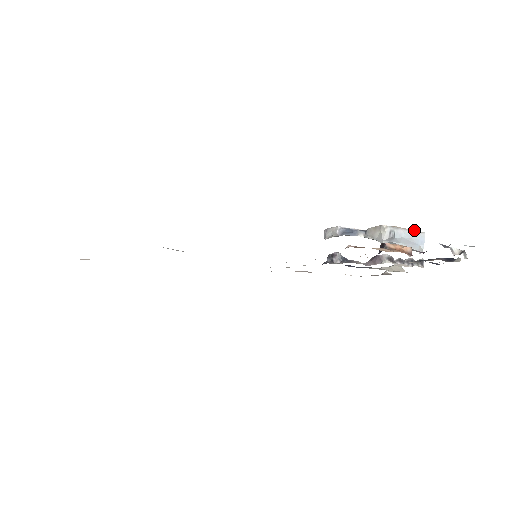
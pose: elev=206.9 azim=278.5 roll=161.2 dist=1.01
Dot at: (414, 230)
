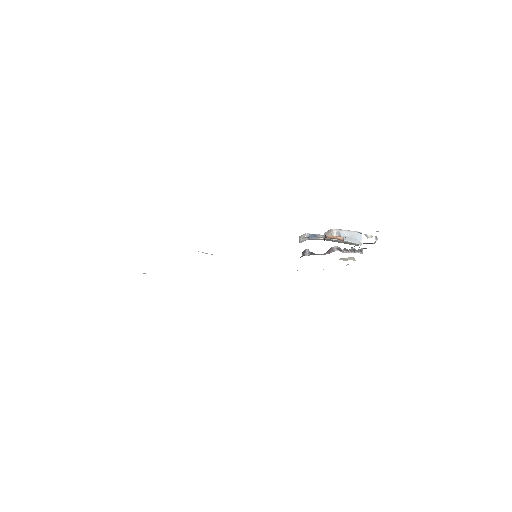
Dot at: (354, 231)
